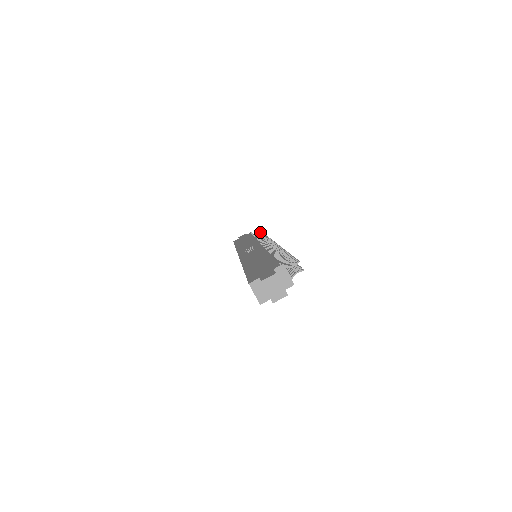
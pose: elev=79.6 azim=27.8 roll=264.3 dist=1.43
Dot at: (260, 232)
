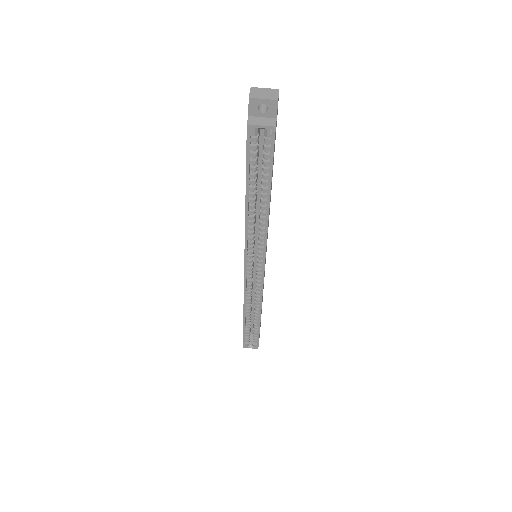
Dot at: occluded
